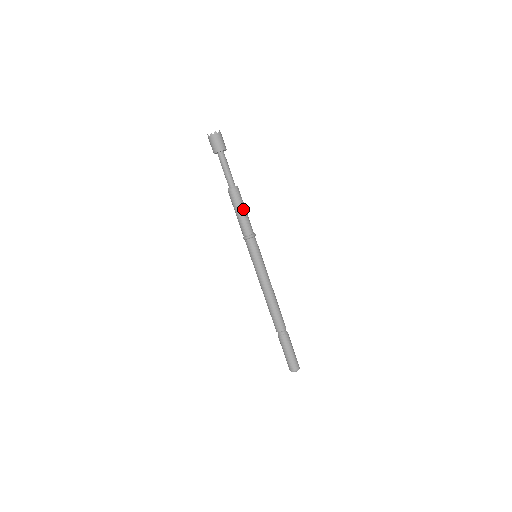
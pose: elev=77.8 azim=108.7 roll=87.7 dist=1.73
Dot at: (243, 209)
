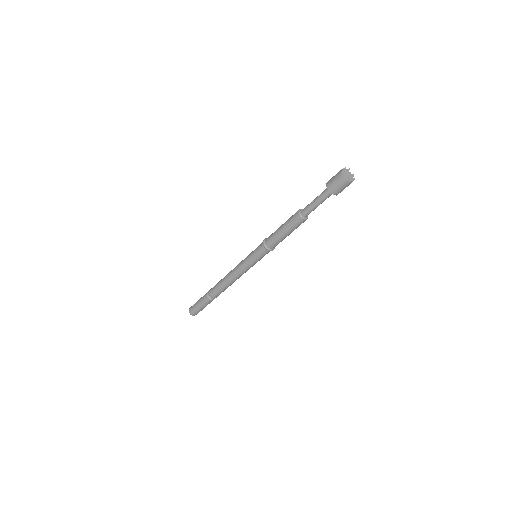
Dot at: occluded
